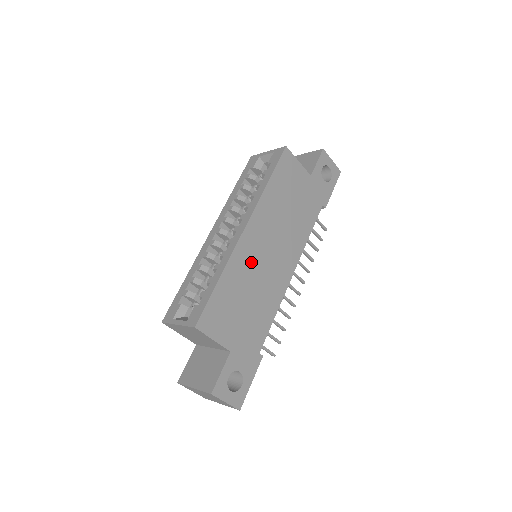
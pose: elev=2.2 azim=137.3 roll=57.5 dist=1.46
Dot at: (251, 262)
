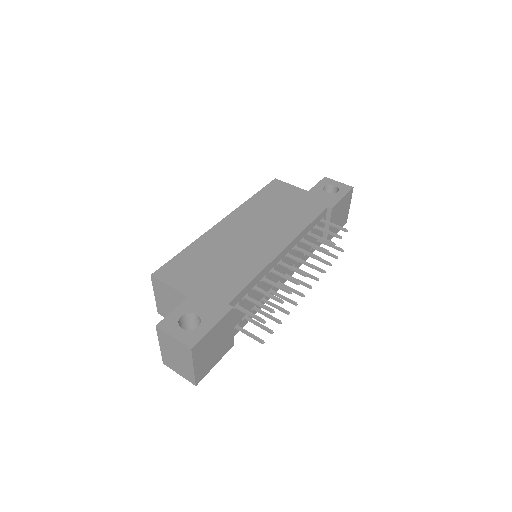
Dot at: (226, 240)
